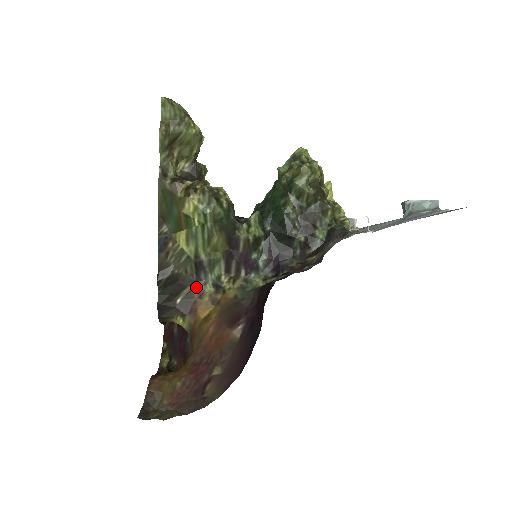
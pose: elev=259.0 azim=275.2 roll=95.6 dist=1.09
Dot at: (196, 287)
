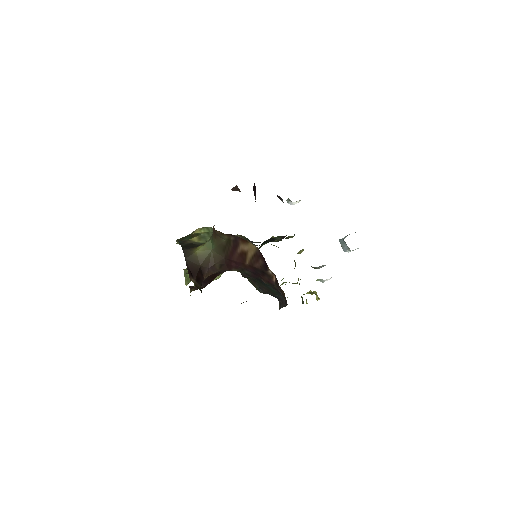
Dot at: occluded
